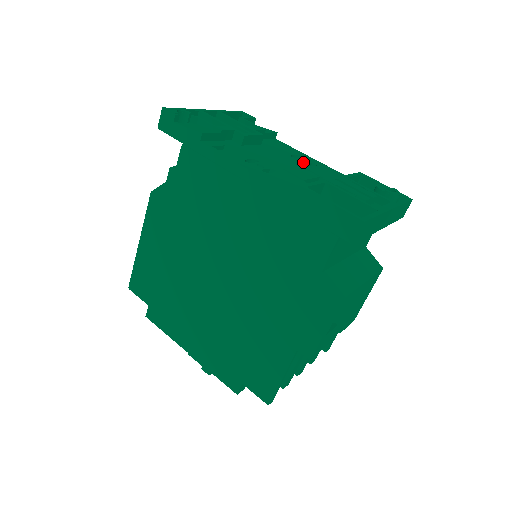
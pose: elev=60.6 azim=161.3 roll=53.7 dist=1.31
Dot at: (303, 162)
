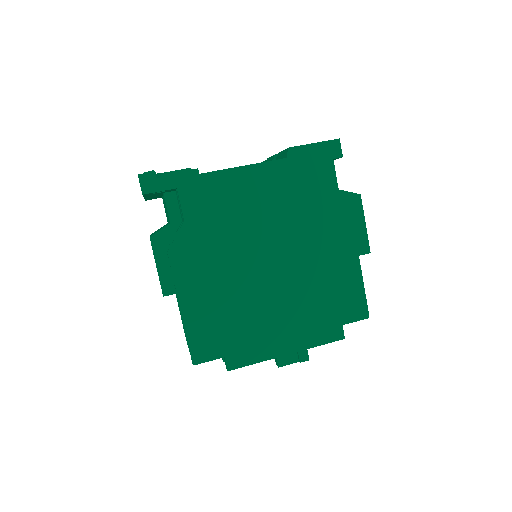
Dot at: occluded
